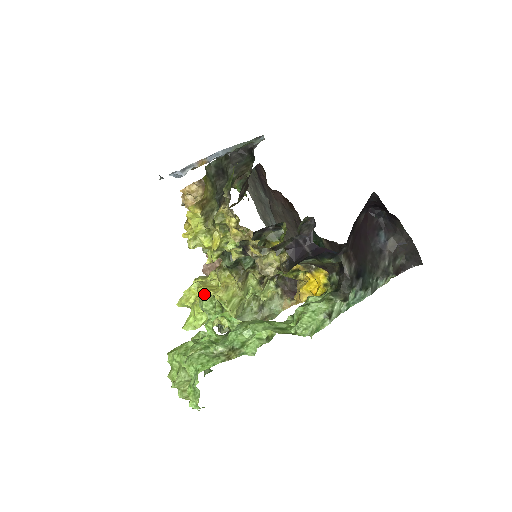
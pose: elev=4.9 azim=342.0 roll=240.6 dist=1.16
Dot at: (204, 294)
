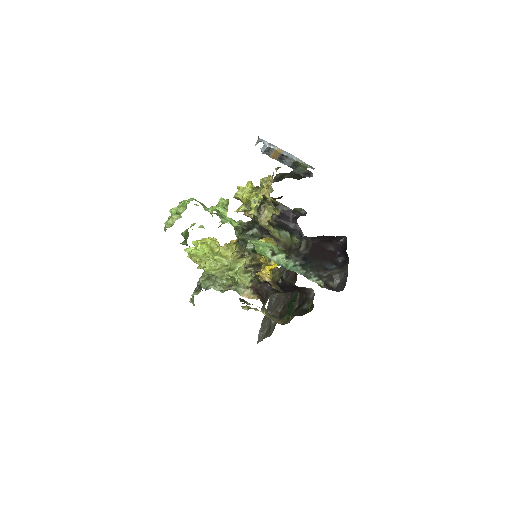
Dot at: (213, 240)
